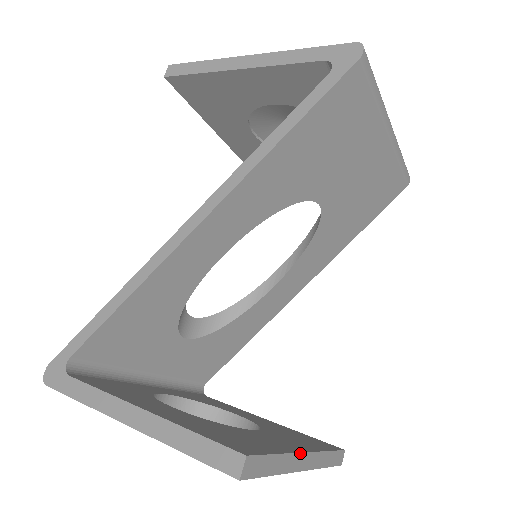
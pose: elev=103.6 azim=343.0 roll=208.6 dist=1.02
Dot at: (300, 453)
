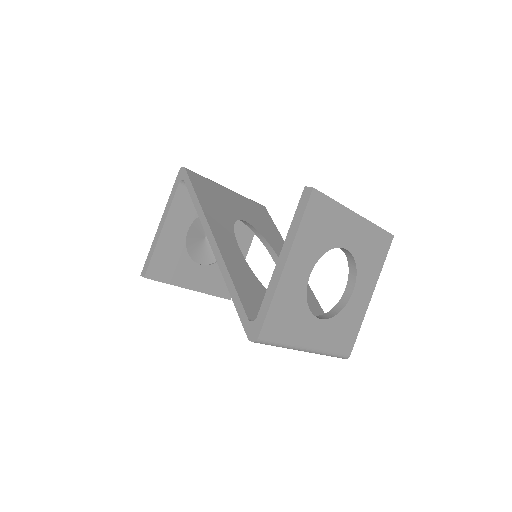
Dot at: occluded
